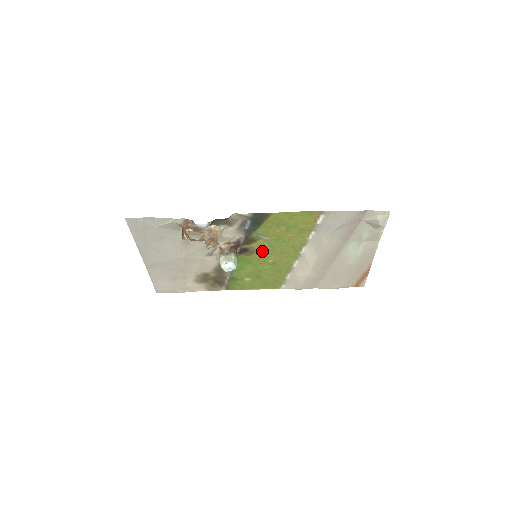
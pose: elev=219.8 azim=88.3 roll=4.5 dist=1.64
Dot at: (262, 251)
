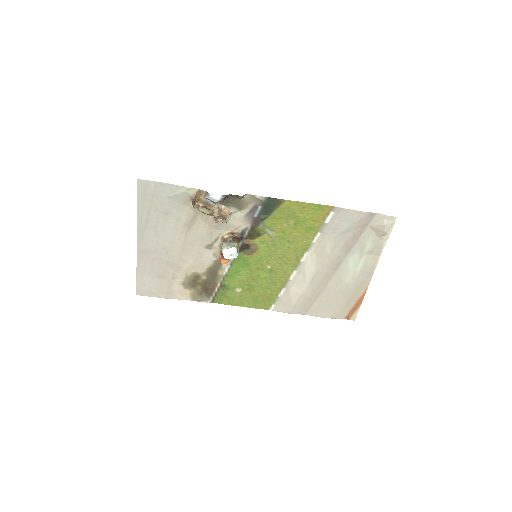
Dot at: (263, 251)
